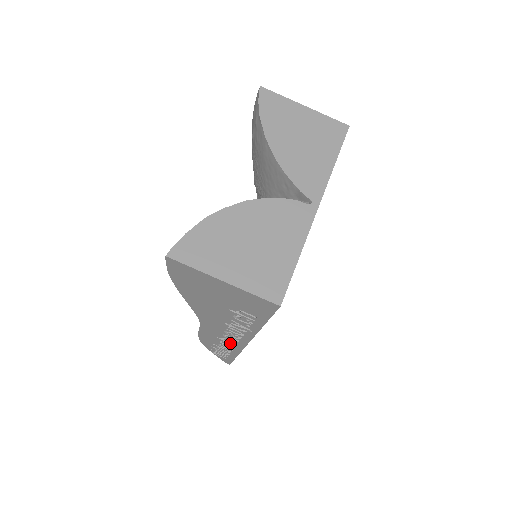
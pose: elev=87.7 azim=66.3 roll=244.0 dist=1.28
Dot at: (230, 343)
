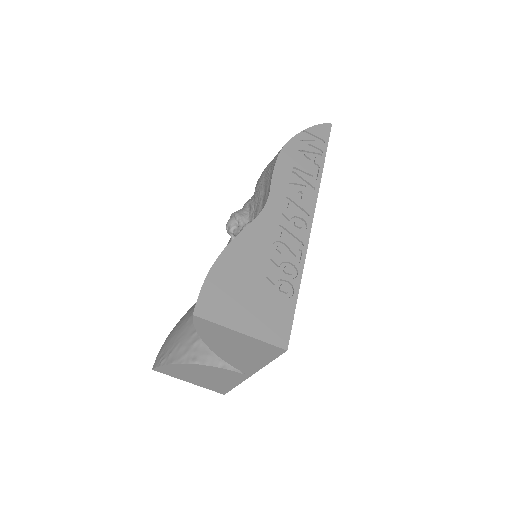
Dot at: occluded
